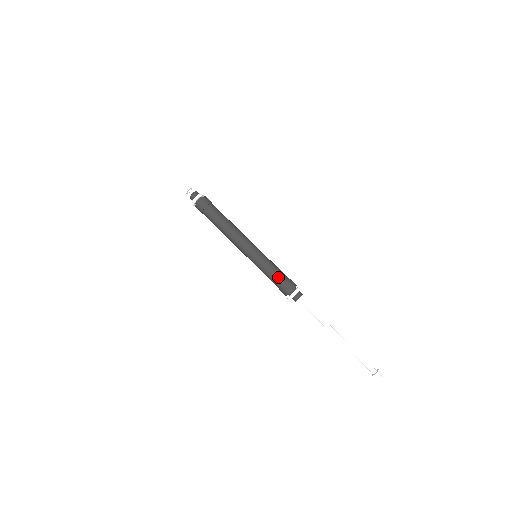
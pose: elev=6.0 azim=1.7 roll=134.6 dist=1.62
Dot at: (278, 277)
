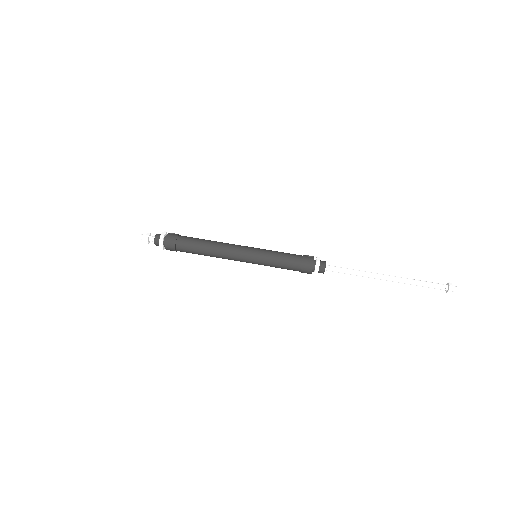
Dot at: (291, 261)
